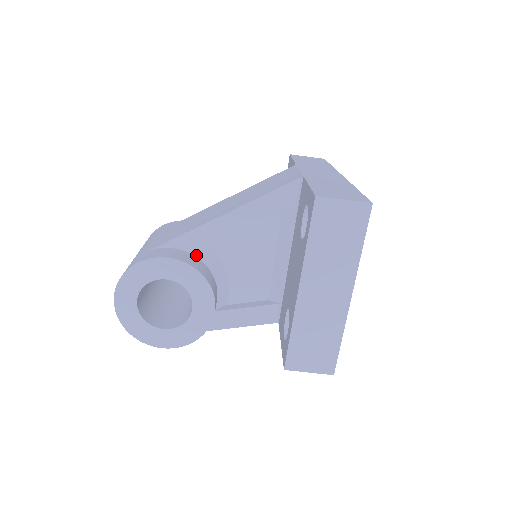
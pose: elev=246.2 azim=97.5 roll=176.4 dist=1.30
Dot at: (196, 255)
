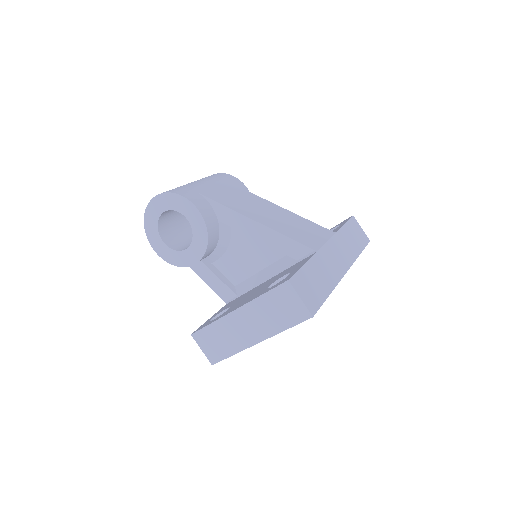
Dot at: (220, 223)
